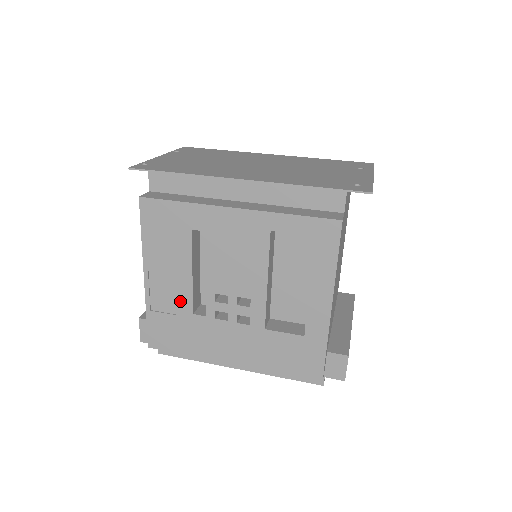
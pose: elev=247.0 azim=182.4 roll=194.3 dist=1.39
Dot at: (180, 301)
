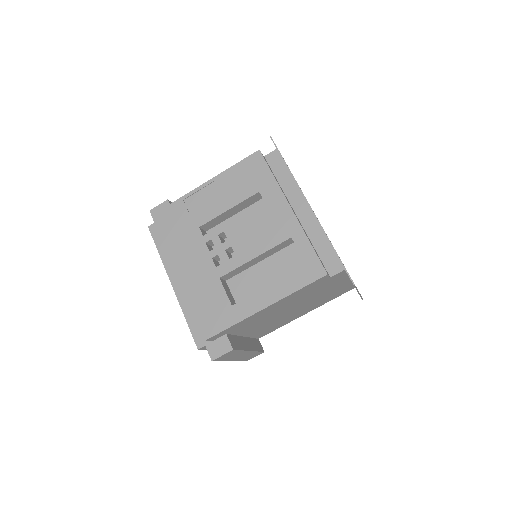
Dot at: (203, 214)
